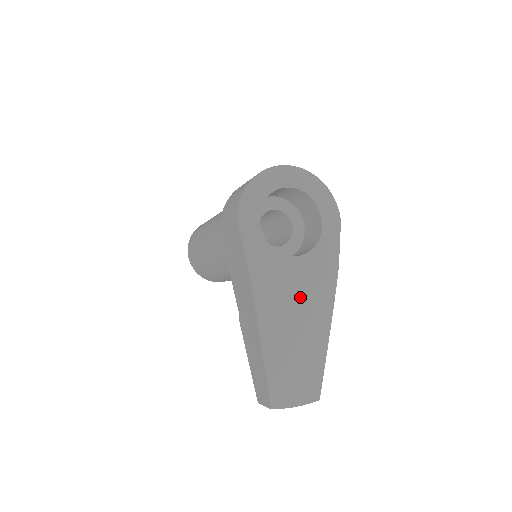
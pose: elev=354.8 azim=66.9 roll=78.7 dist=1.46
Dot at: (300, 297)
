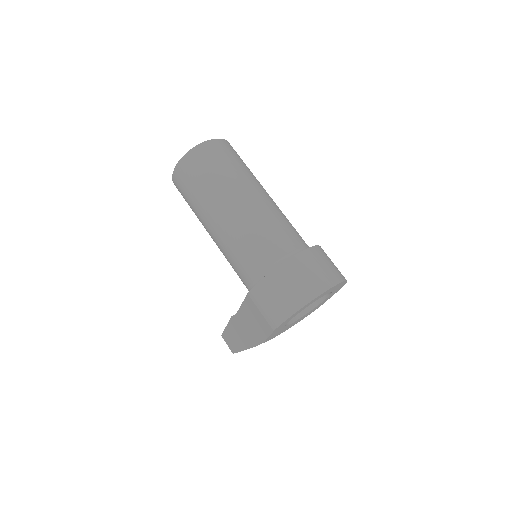
Dot at: occluded
